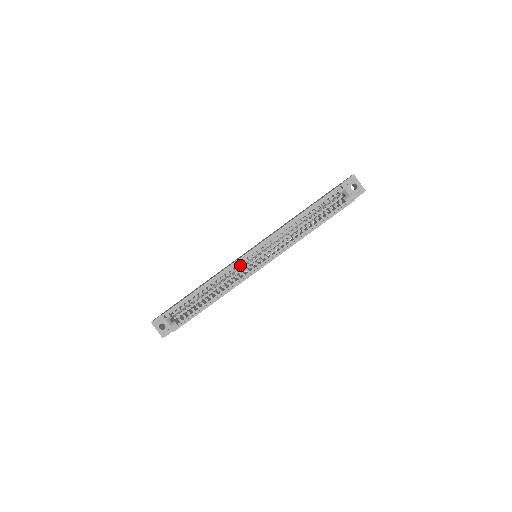
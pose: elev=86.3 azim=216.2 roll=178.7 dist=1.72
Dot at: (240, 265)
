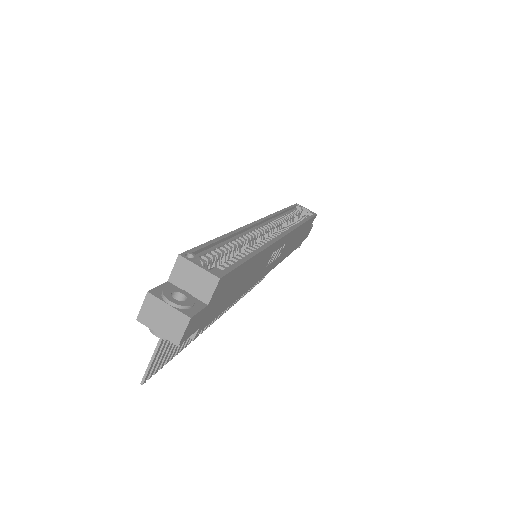
Dot at: (256, 233)
